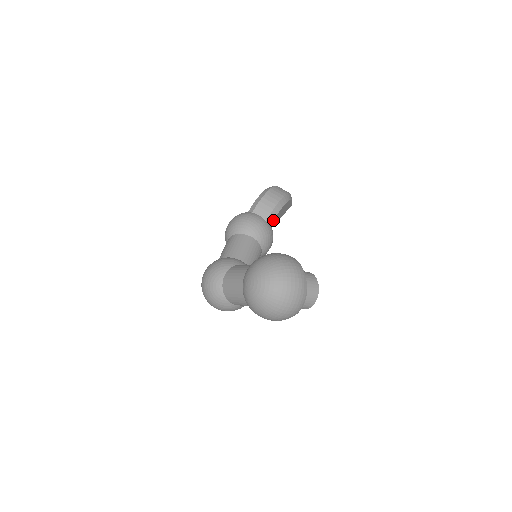
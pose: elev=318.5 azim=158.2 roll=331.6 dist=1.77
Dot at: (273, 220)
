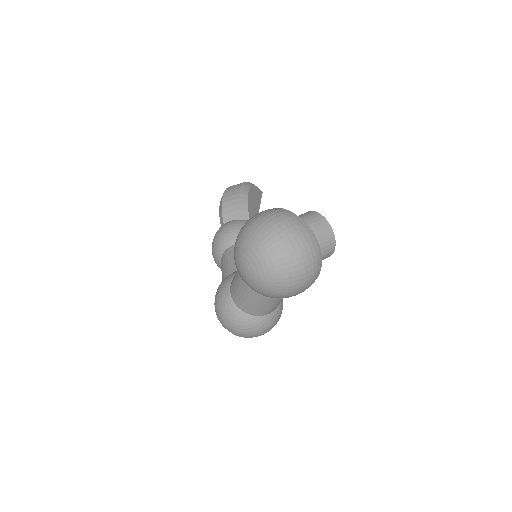
Dot at: (248, 214)
